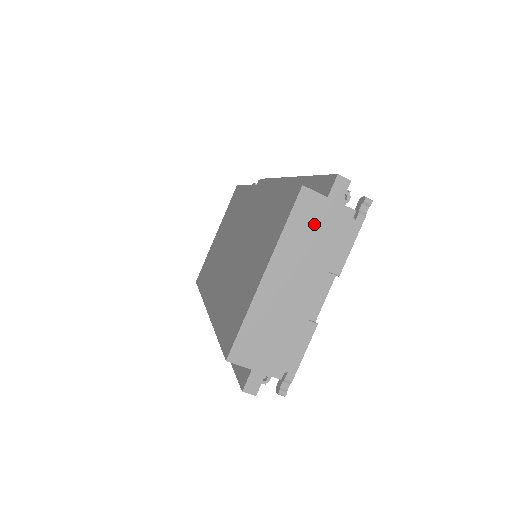
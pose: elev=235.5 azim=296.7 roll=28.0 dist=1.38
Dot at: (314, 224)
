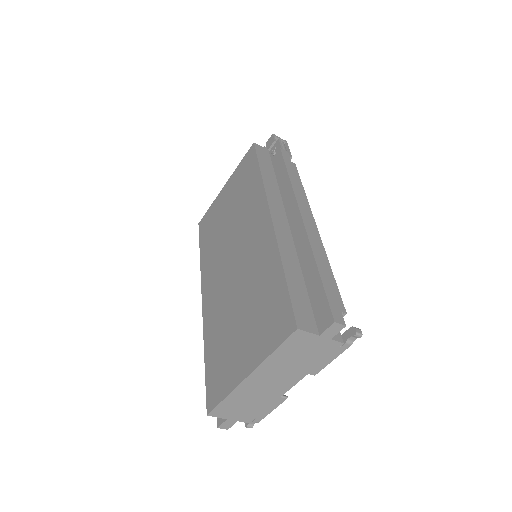
Dot at: (301, 351)
